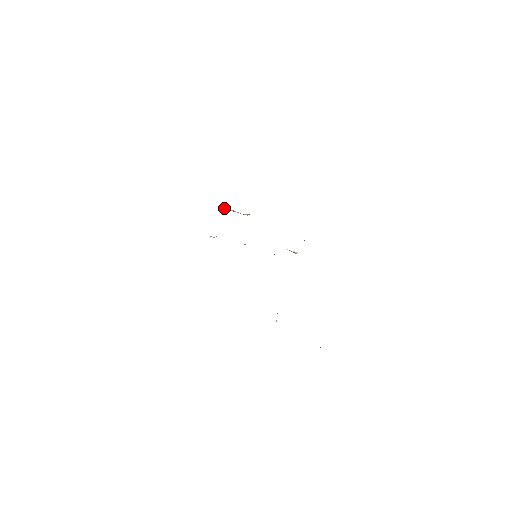
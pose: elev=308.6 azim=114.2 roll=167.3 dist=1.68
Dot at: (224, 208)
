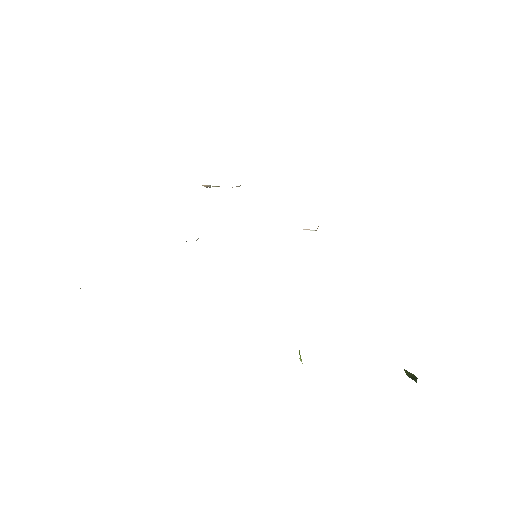
Dot at: (206, 185)
